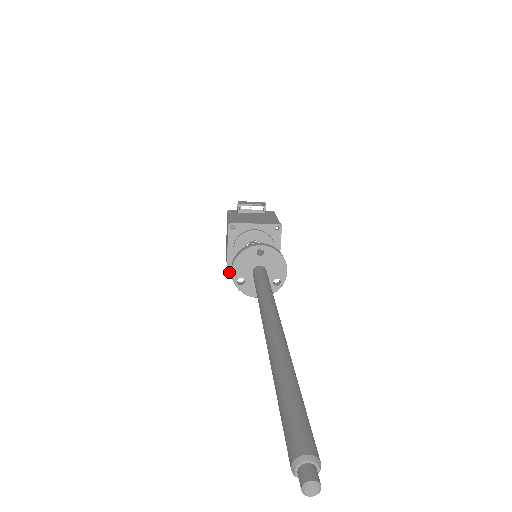
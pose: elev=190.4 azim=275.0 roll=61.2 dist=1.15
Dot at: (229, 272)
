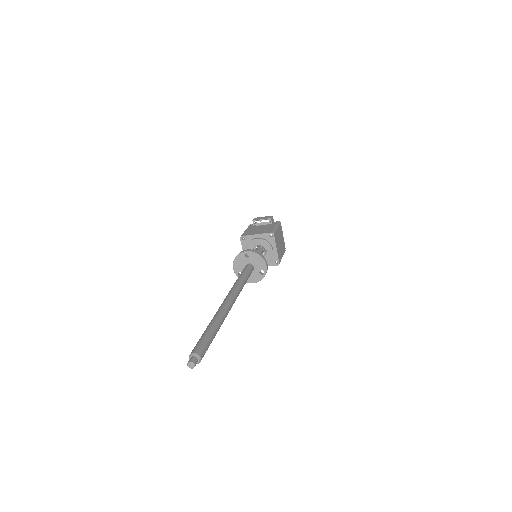
Dot at: occluded
